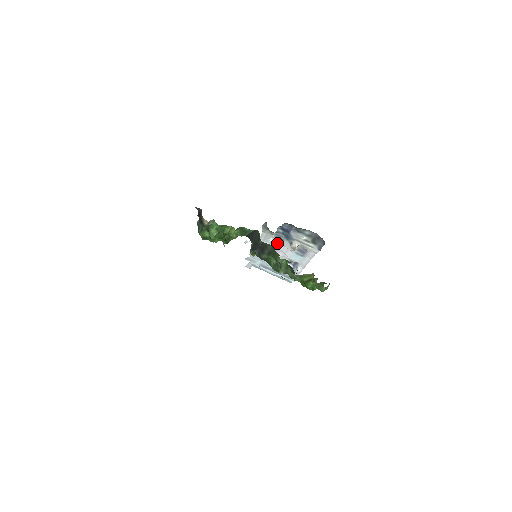
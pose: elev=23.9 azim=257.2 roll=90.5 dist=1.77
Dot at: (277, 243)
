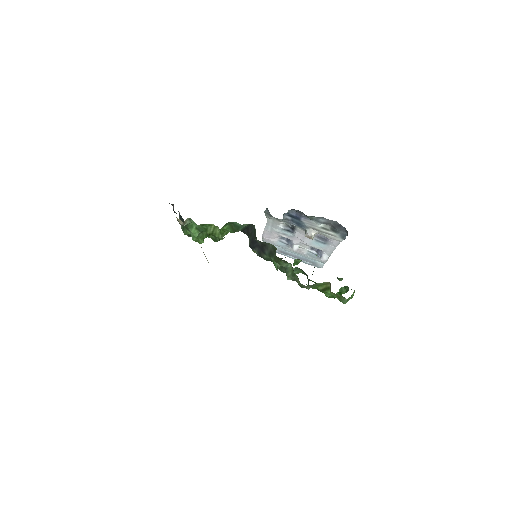
Dot at: (289, 229)
